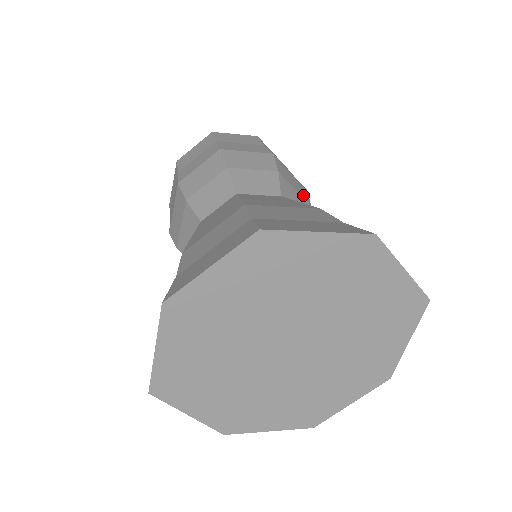
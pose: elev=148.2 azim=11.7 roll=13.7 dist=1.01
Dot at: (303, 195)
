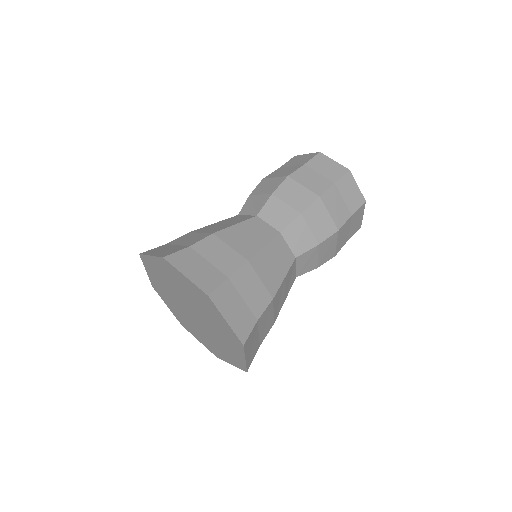
Dot at: (320, 261)
